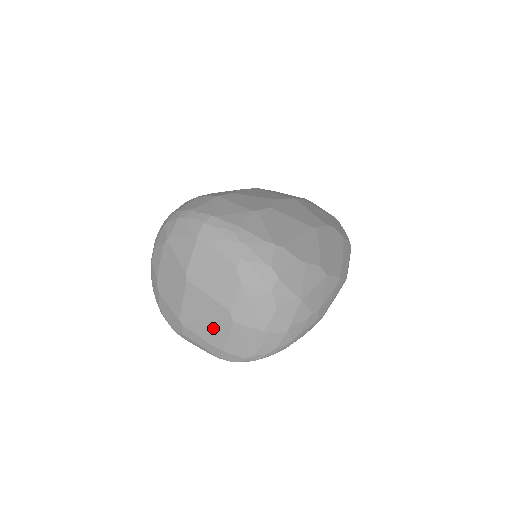
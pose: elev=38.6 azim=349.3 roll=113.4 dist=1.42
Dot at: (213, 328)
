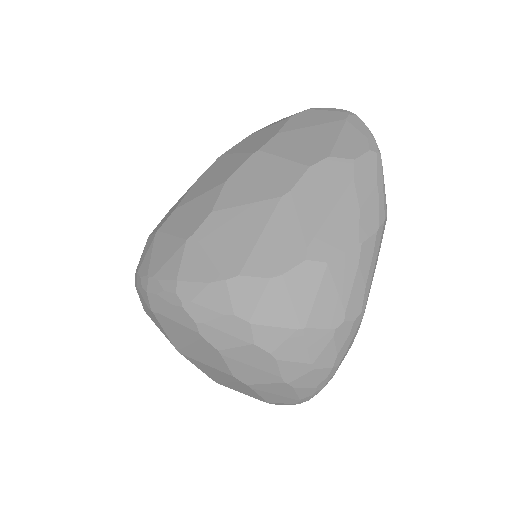
Dot at: (240, 388)
